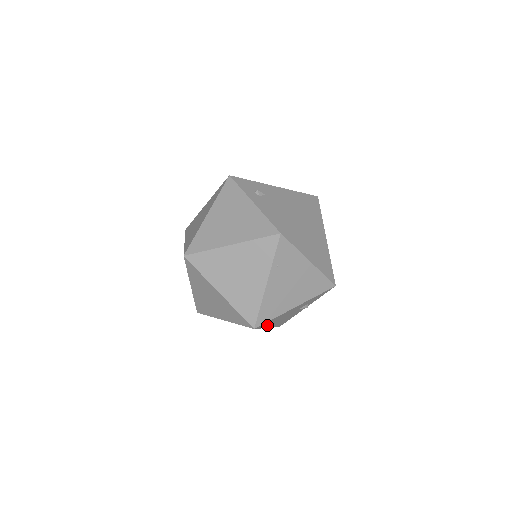
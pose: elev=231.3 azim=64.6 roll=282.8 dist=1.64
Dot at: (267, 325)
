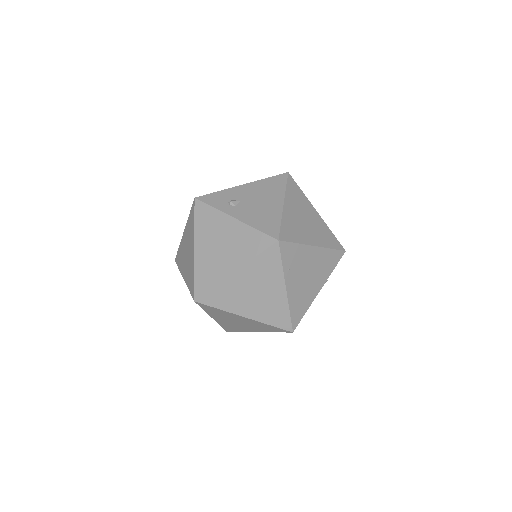
Dot at: occluded
